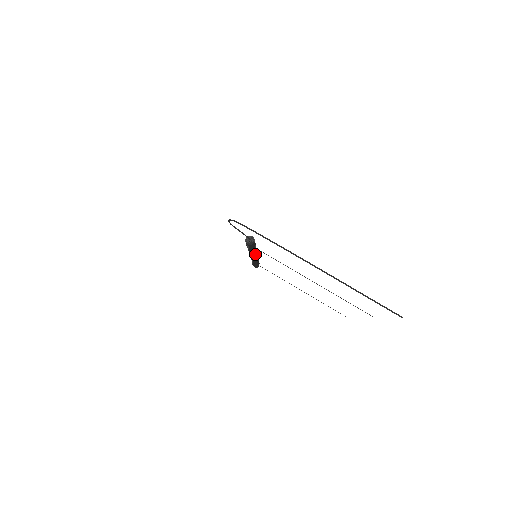
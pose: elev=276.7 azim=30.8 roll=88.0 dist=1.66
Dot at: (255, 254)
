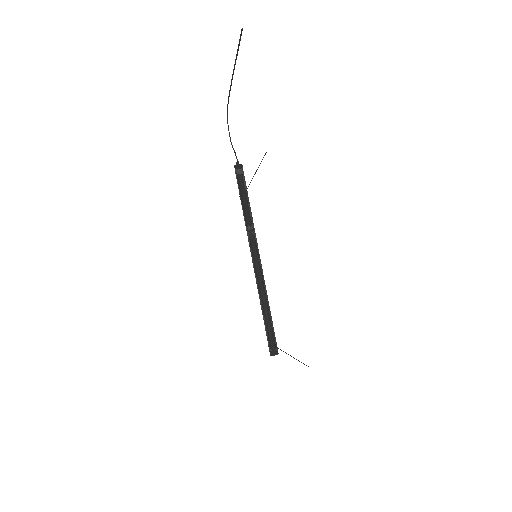
Dot at: (251, 234)
